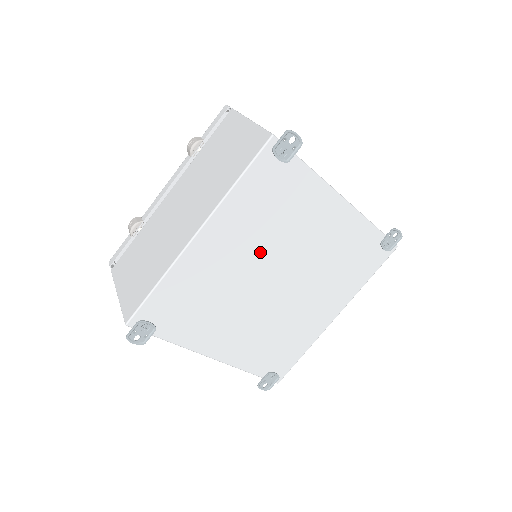
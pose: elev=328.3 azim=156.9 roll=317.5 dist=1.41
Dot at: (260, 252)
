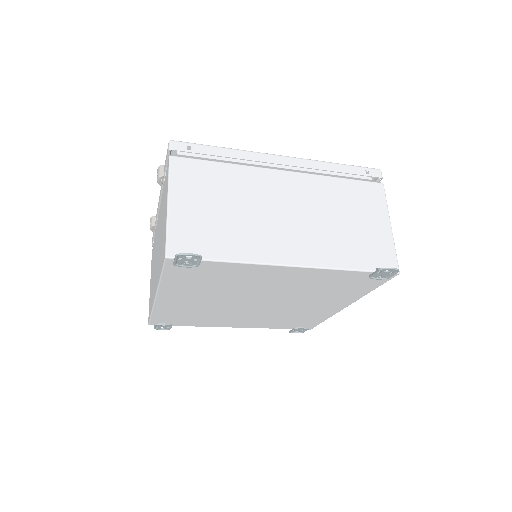
Dot at: (224, 296)
